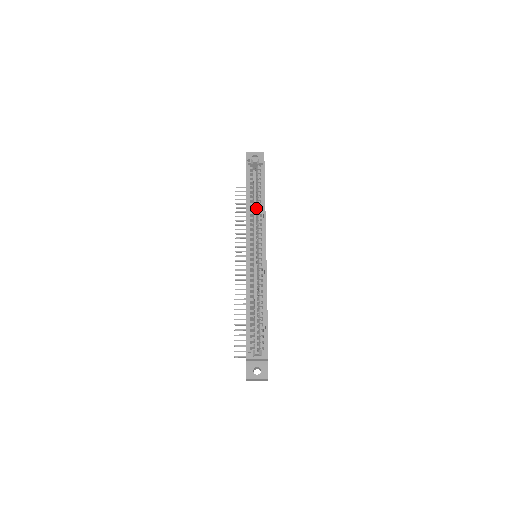
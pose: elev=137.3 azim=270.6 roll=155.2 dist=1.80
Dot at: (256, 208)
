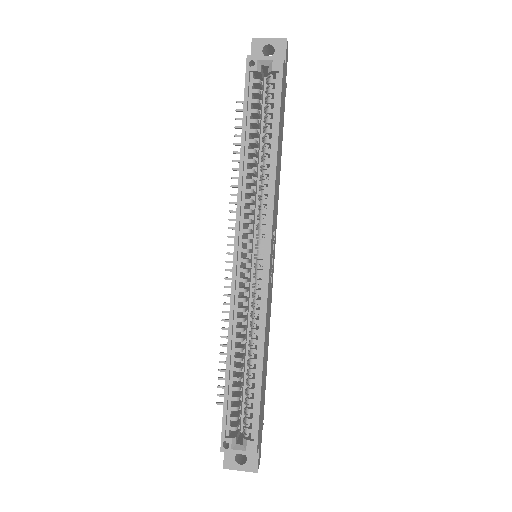
Dot at: occluded
